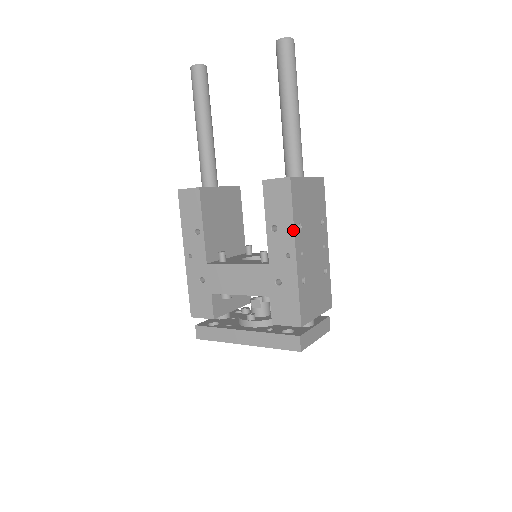
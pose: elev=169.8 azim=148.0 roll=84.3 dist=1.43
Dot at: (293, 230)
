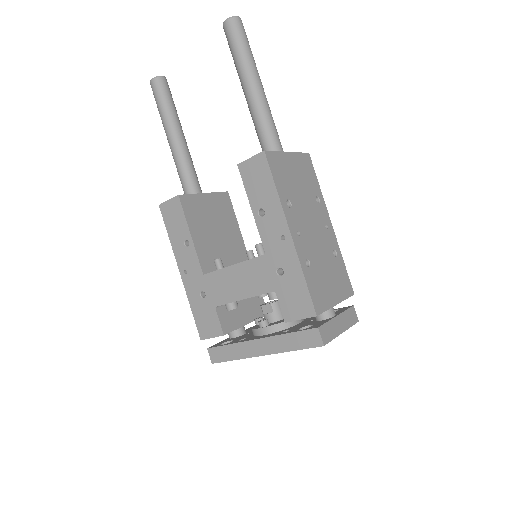
Dot at: (281, 207)
